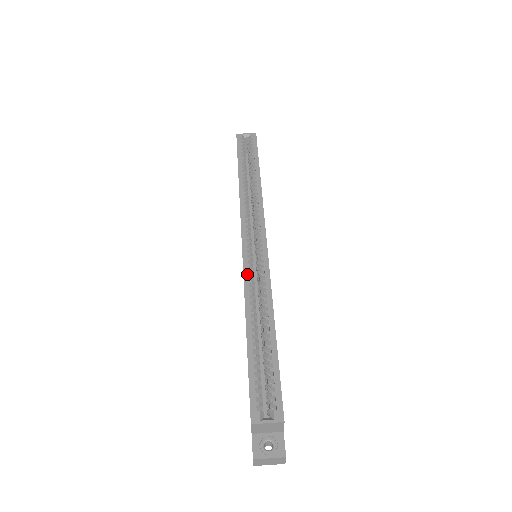
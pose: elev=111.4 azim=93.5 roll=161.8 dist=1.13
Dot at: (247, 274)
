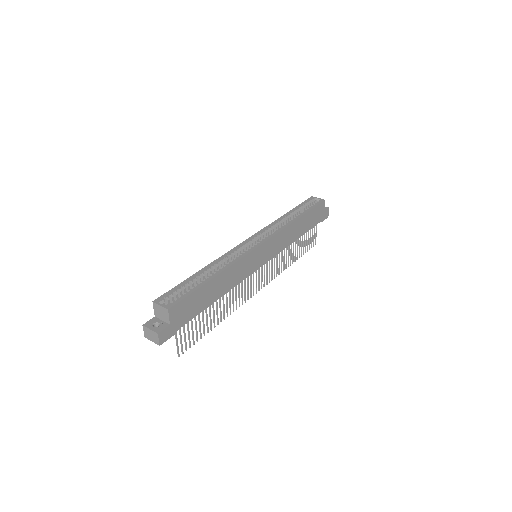
Dot at: (232, 251)
